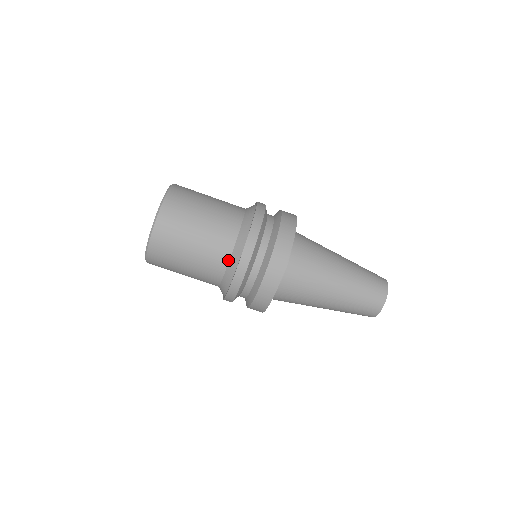
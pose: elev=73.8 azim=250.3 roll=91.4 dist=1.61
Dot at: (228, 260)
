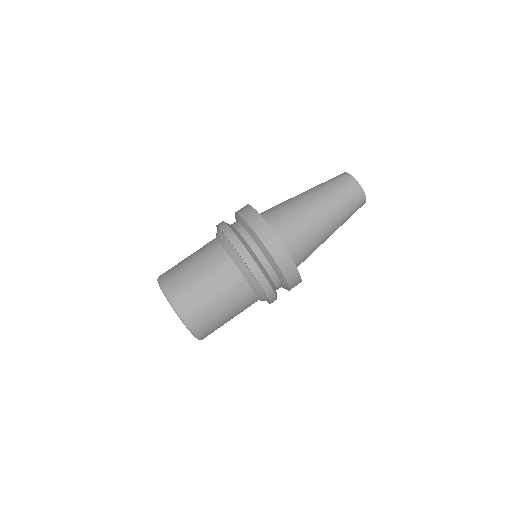
Dot at: (224, 250)
